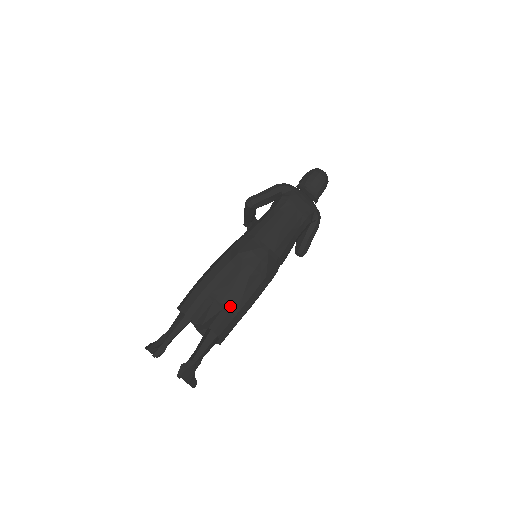
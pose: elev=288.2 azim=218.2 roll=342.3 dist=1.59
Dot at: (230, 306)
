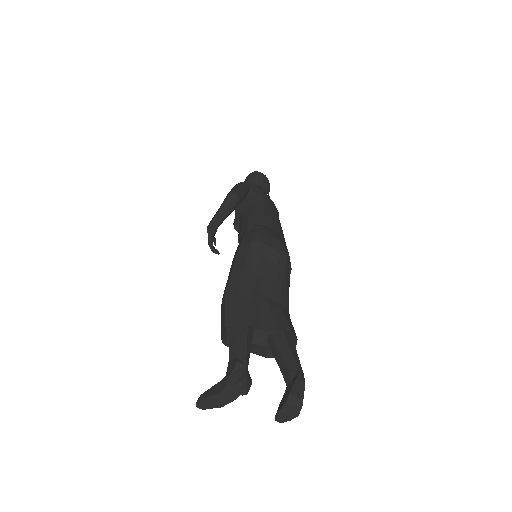
Dot at: (283, 305)
